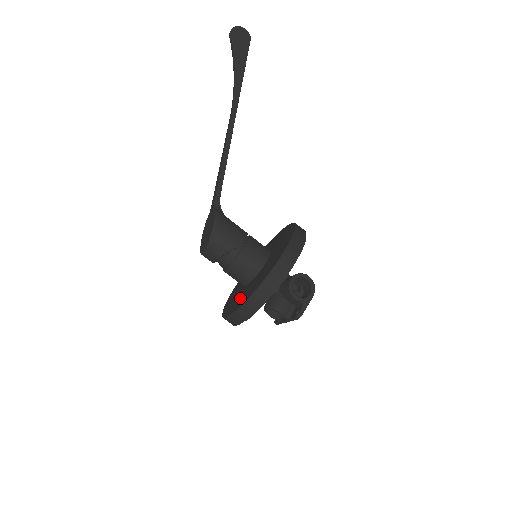
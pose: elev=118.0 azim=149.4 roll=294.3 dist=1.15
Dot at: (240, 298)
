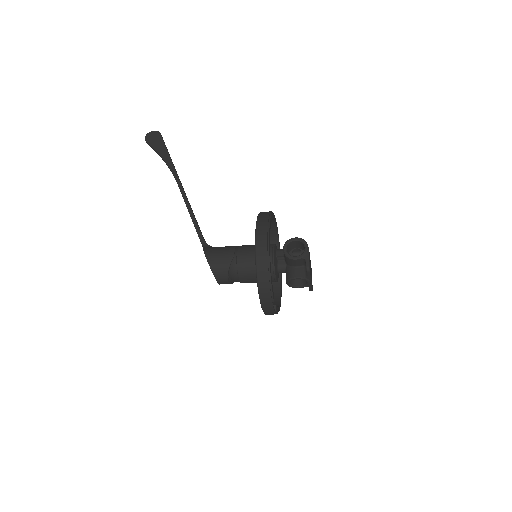
Dot at: occluded
